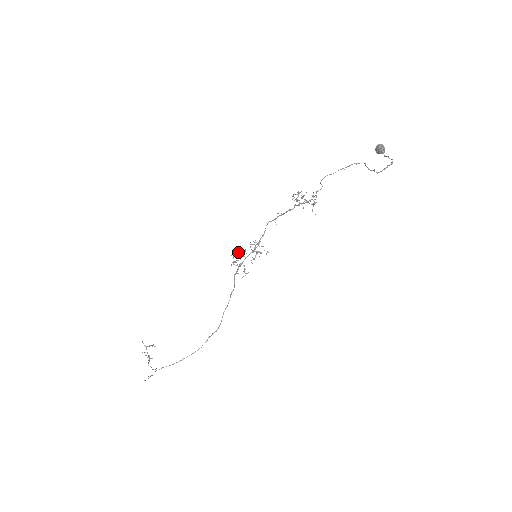
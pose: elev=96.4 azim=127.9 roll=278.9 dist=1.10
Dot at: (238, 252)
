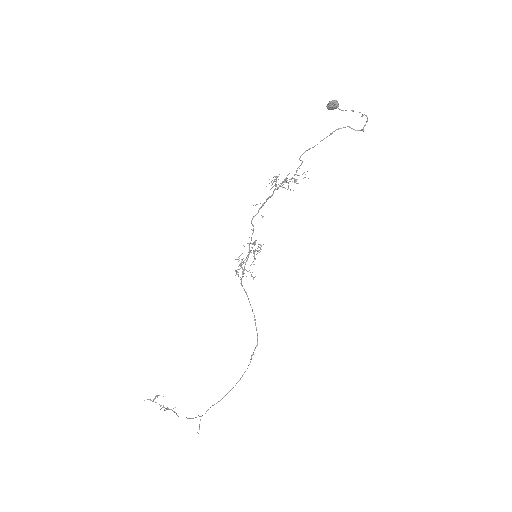
Dot at: (241, 262)
